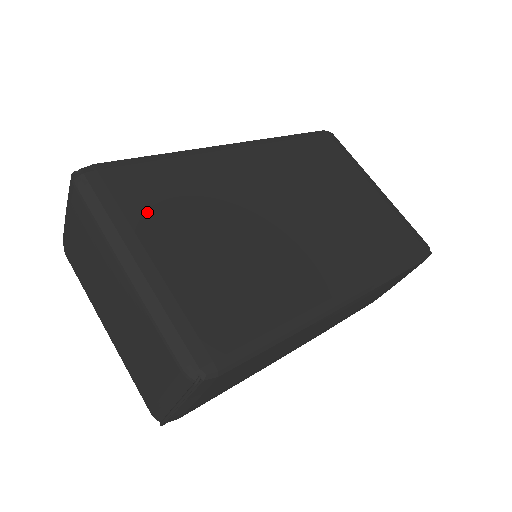
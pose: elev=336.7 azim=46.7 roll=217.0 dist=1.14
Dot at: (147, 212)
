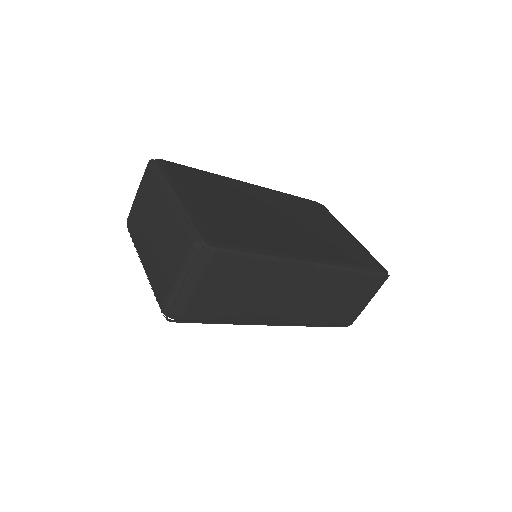
Dot at: (189, 183)
